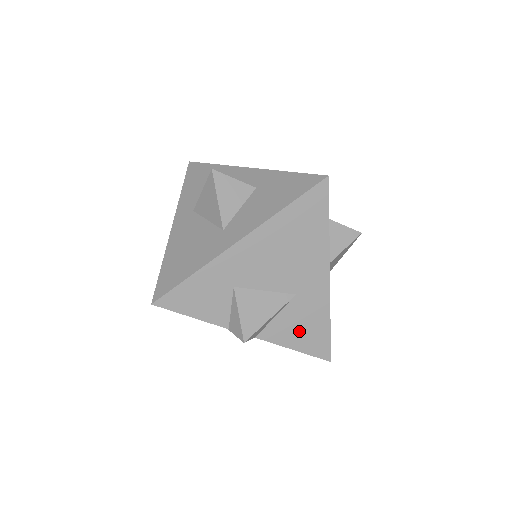
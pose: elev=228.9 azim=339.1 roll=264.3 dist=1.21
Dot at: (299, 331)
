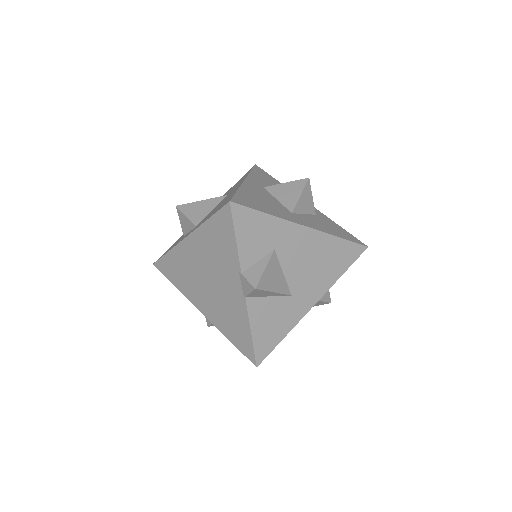
Dot at: (267, 323)
